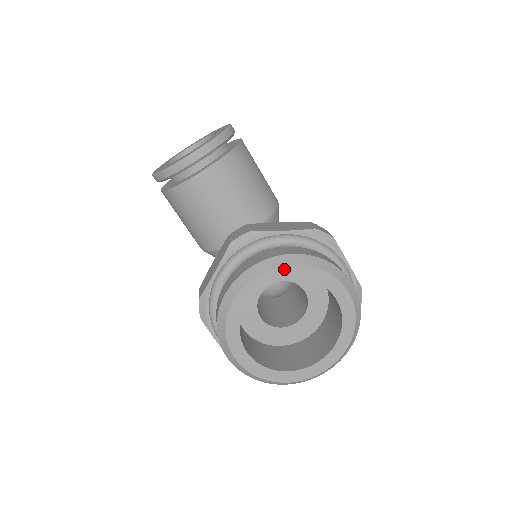
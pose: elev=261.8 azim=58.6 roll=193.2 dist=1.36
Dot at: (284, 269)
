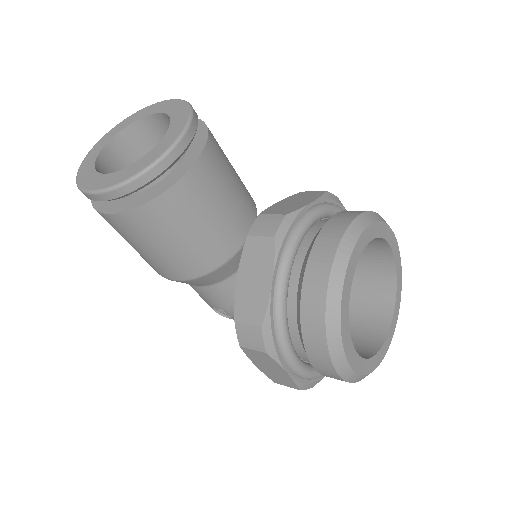
Dot at: (365, 233)
